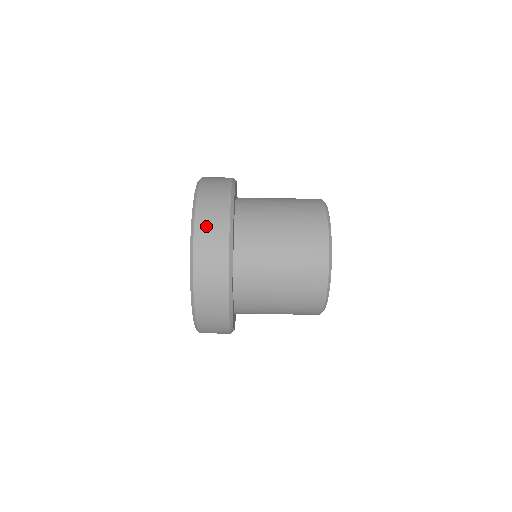
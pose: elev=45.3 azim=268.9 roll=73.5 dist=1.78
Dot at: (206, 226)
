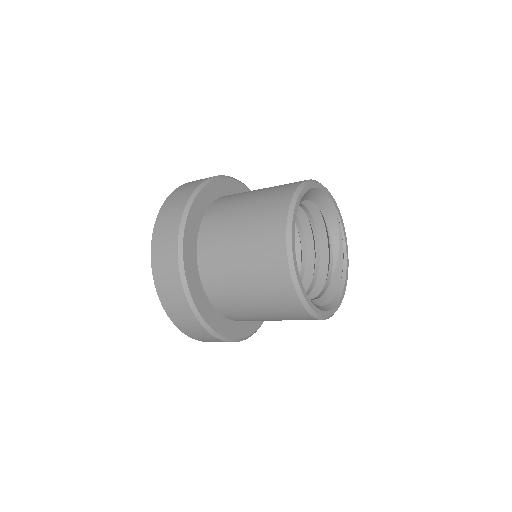
Dot at: (160, 240)
